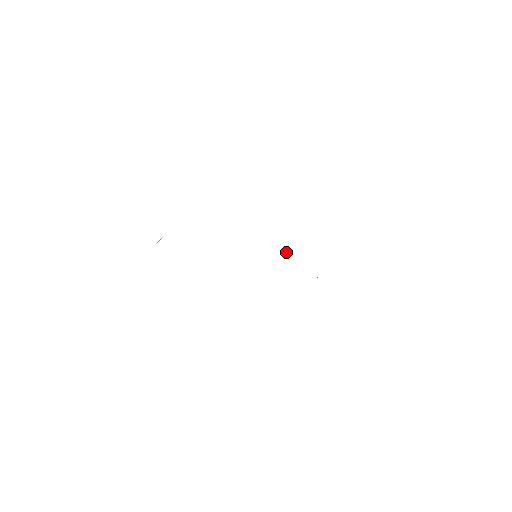
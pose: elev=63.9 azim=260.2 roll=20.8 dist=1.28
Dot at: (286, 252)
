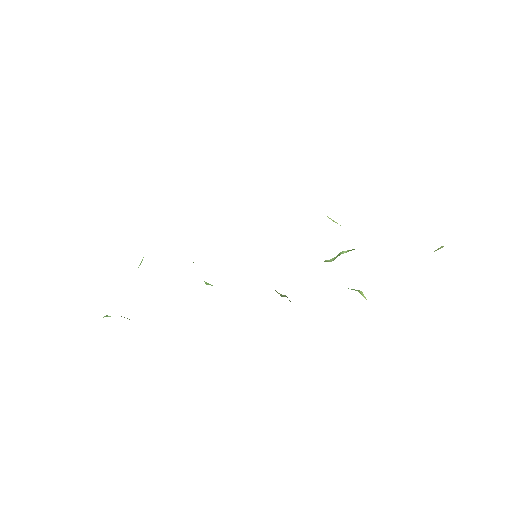
Dot at: occluded
